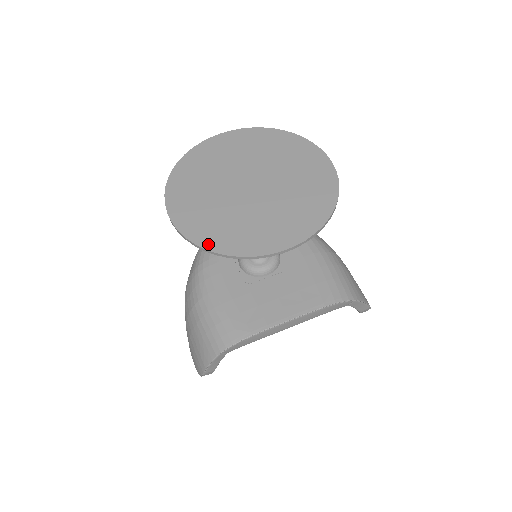
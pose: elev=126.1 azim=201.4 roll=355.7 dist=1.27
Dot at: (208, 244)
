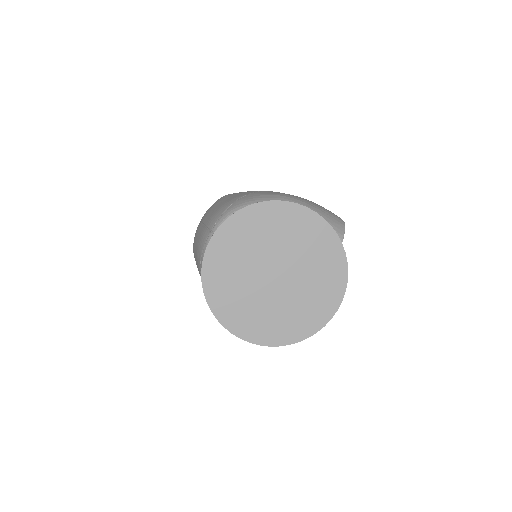
Dot at: (288, 340)
